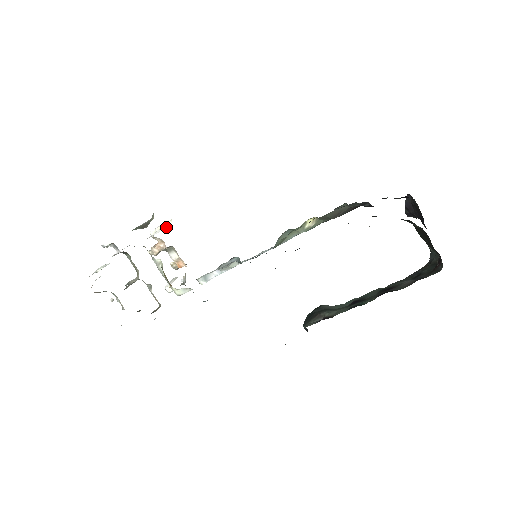
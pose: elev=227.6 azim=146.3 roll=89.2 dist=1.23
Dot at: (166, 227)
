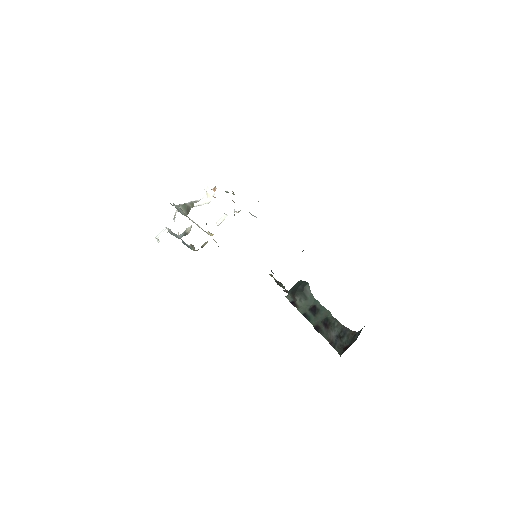
Dot at: (208, 202)
